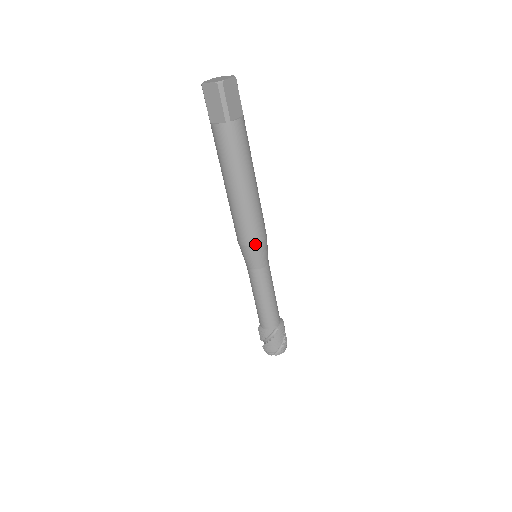
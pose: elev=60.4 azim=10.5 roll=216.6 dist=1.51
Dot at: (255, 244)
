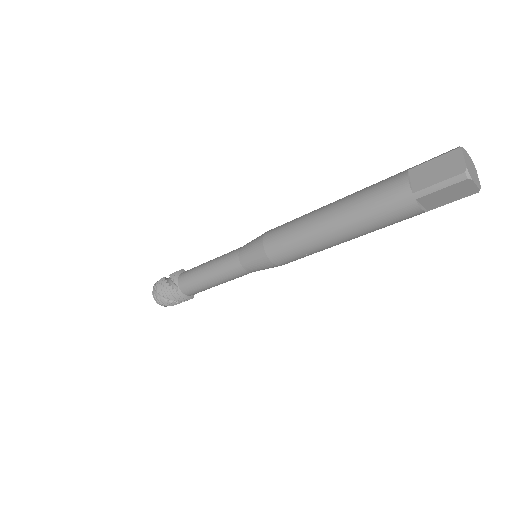
Dot at: occluded
